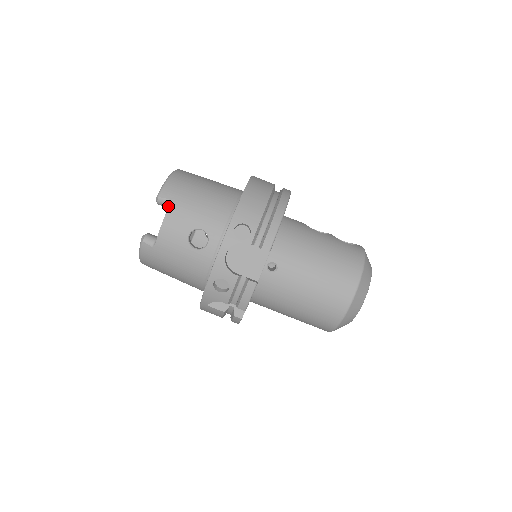
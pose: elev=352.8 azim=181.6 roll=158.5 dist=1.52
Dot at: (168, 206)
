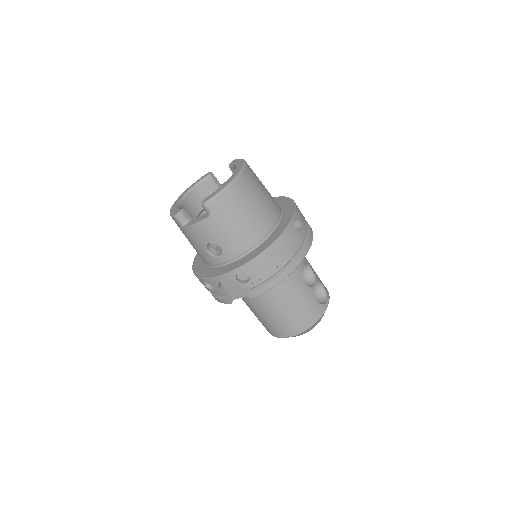
Dot at: (208, 214)
